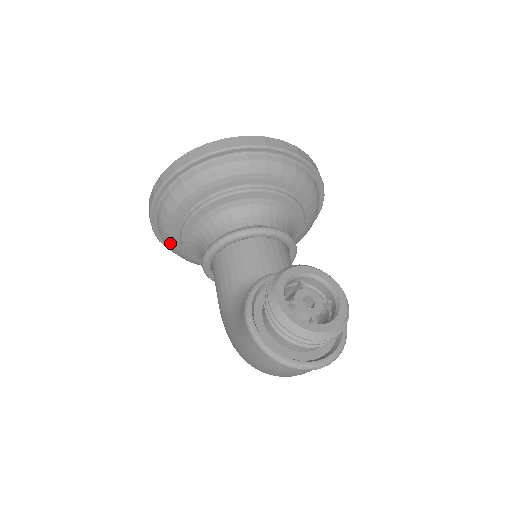
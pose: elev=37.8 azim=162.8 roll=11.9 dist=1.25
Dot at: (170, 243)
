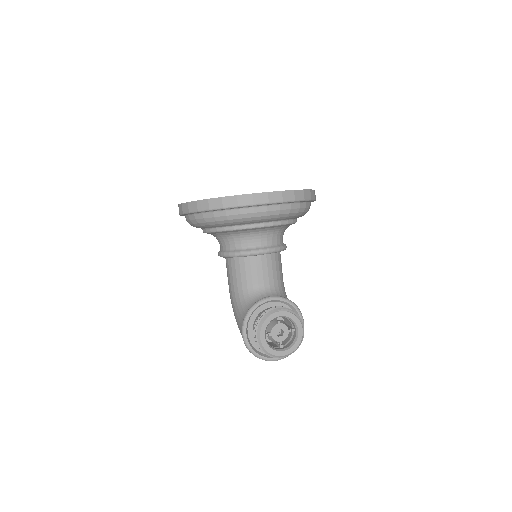
Dot at: occluded
